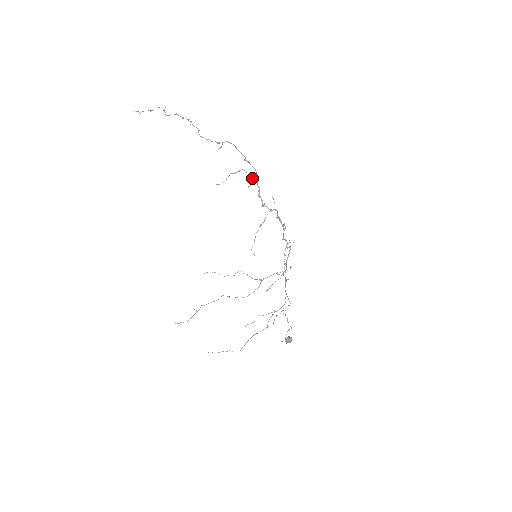
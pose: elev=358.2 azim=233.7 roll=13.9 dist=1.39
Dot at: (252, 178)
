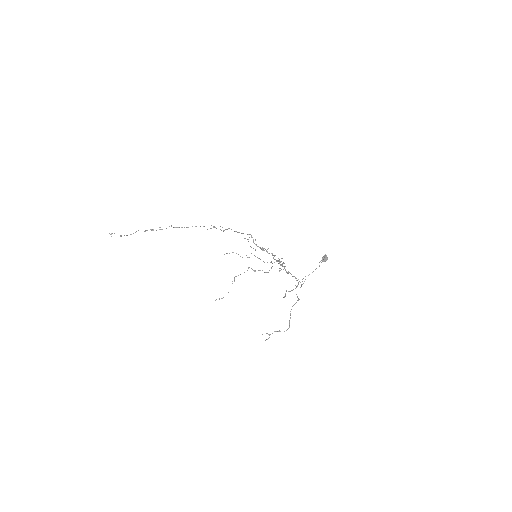
Dot at: occluded
